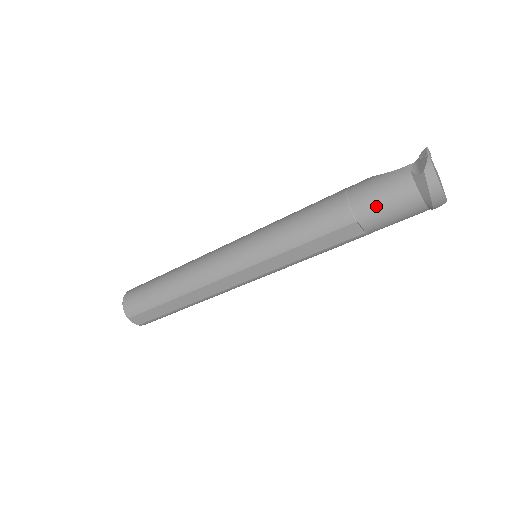
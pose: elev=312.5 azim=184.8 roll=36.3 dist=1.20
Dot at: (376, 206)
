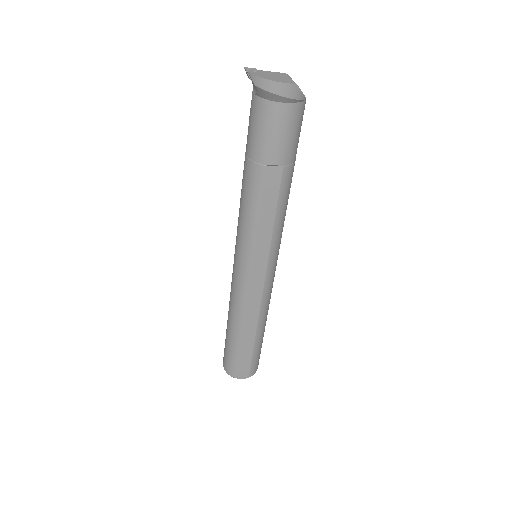
Dot at: (262, 142)
